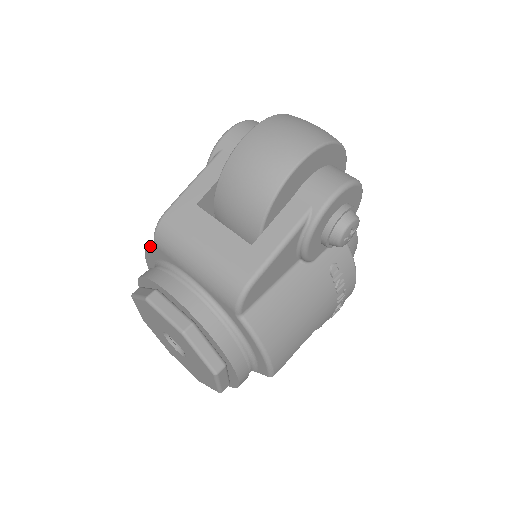
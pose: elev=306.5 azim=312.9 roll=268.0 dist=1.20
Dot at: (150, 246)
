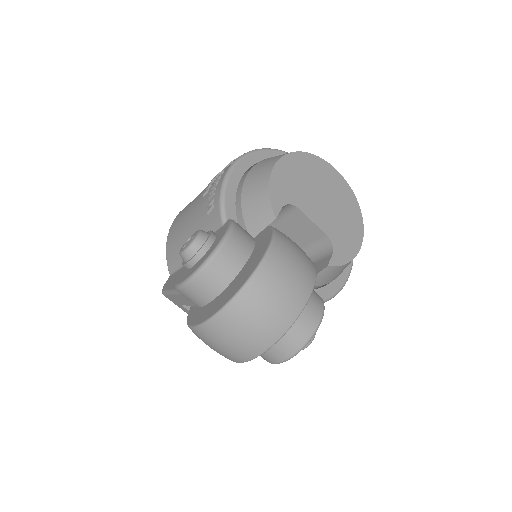
Dot at: (167, 265)
